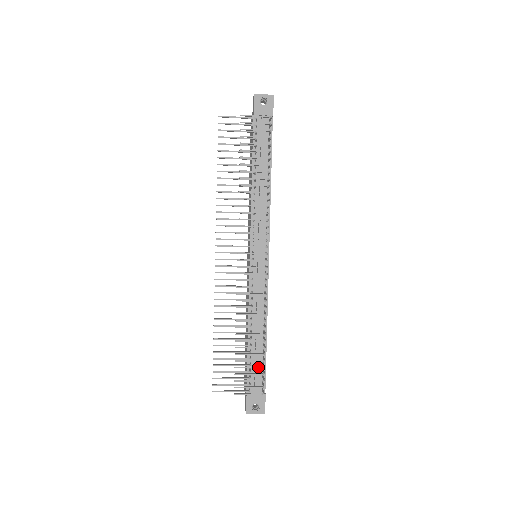
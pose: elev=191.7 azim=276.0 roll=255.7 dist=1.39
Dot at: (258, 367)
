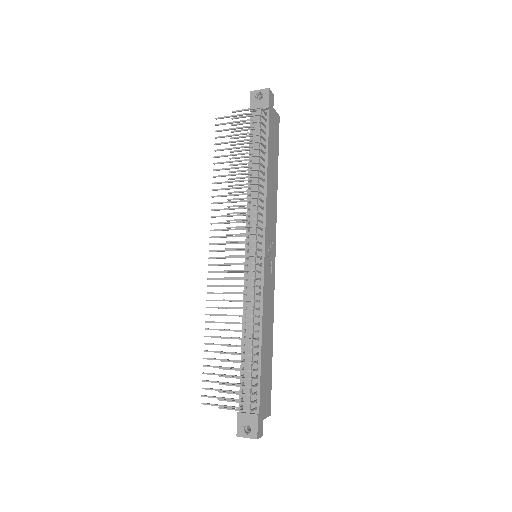
Dot at: (243, 378)
